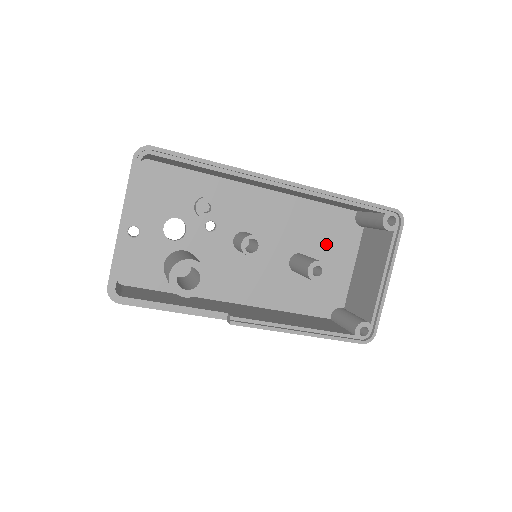
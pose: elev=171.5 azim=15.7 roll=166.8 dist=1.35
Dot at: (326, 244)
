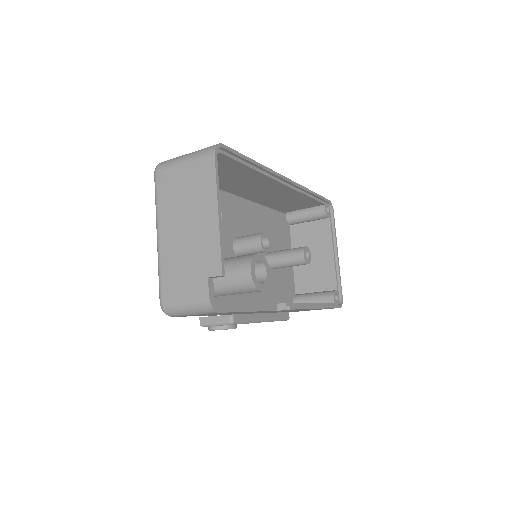
Dot at: (277, 242)
